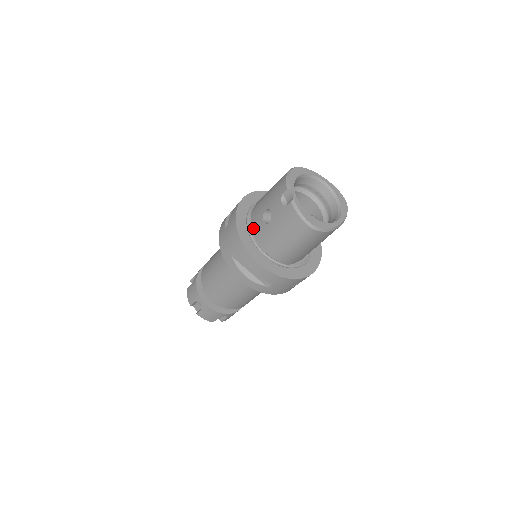
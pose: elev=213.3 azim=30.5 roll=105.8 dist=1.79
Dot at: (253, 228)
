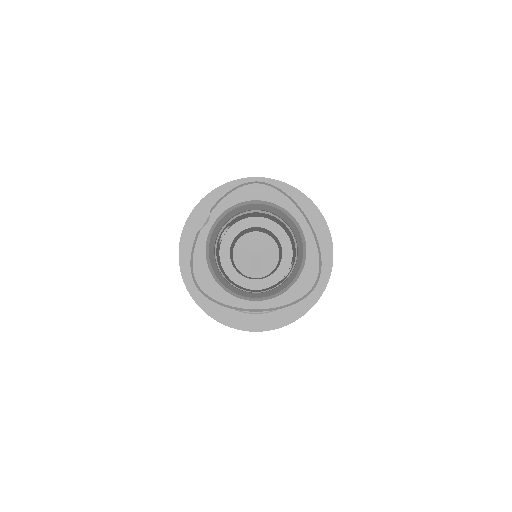
Dot at: occluded
